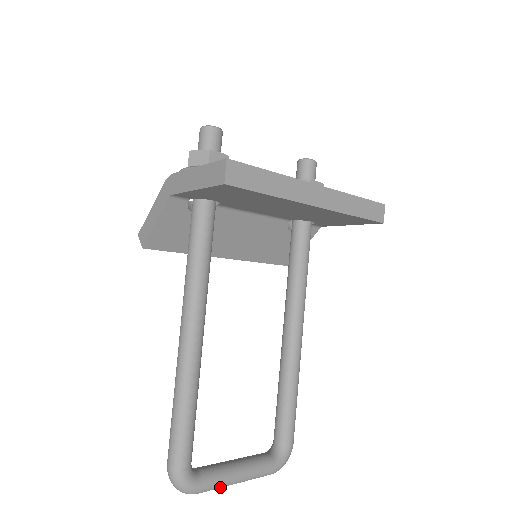
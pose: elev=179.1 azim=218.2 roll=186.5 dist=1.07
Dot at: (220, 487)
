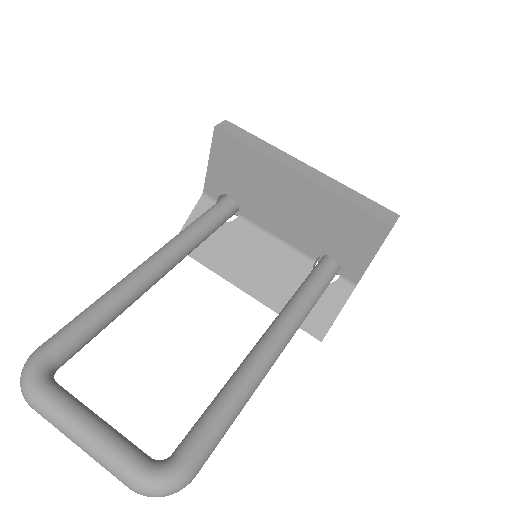
Dot at: (58, 419)
